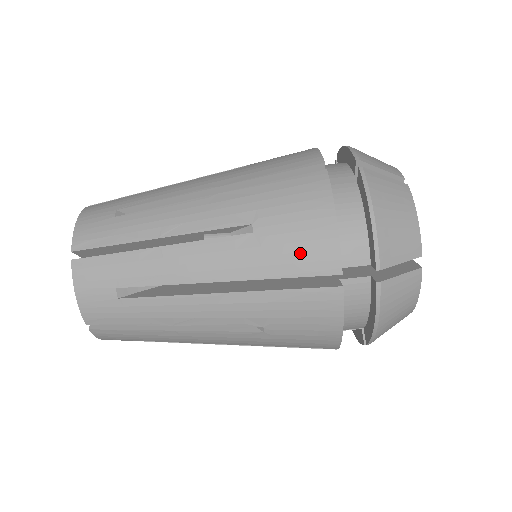
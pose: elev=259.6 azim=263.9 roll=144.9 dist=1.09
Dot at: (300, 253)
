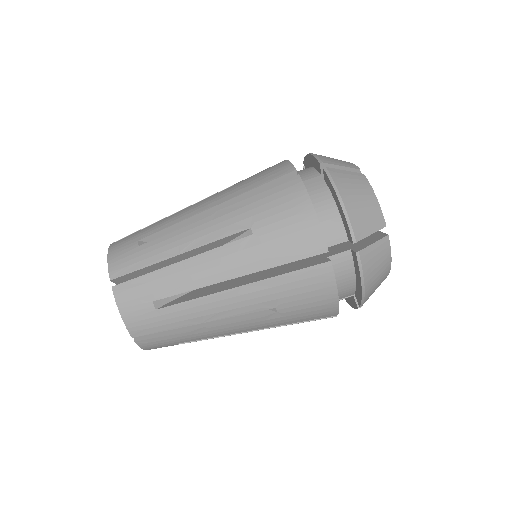
Dot at: (266, 175)
